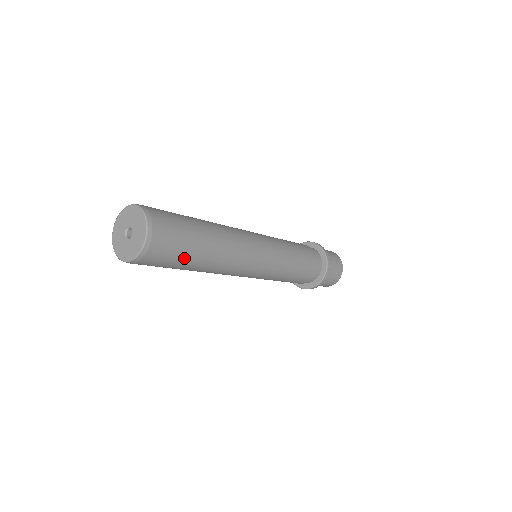
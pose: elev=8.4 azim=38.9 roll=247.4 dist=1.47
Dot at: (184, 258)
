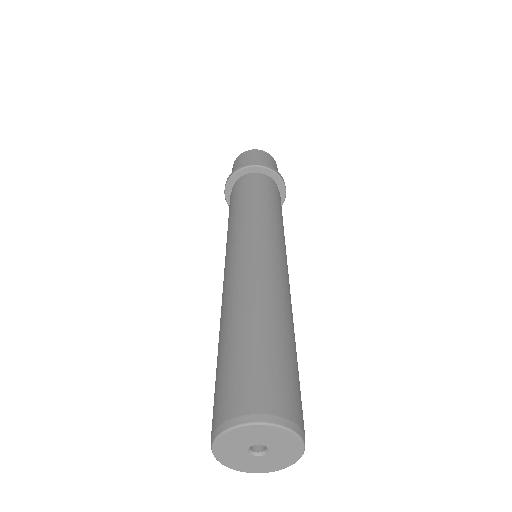
Dot at: occluded
